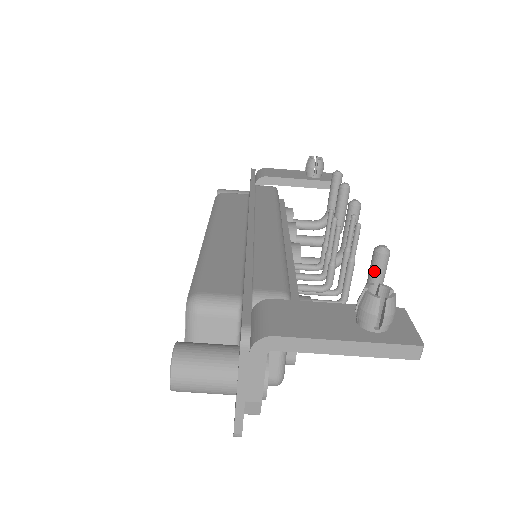
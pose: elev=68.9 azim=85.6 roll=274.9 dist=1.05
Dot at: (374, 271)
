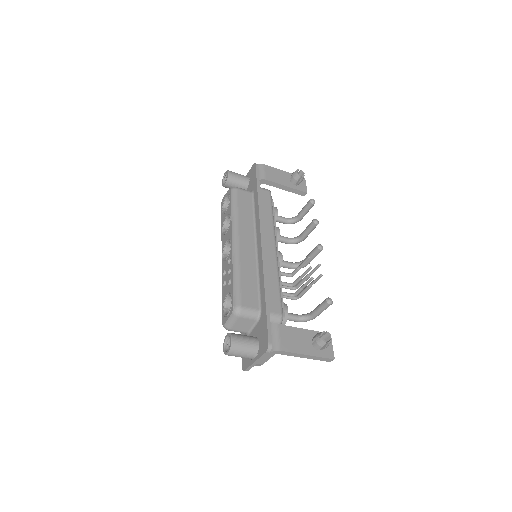
Dot at: (322, 308)
